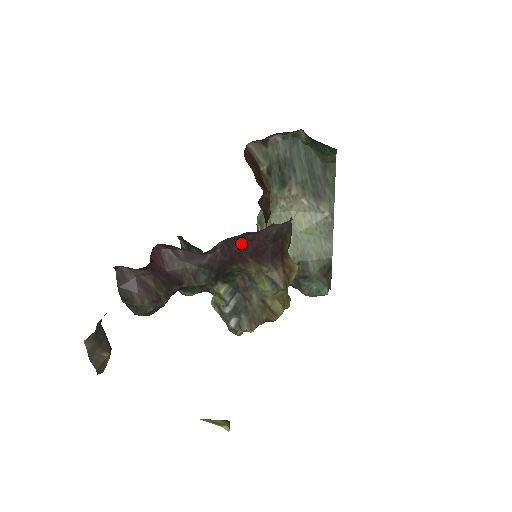
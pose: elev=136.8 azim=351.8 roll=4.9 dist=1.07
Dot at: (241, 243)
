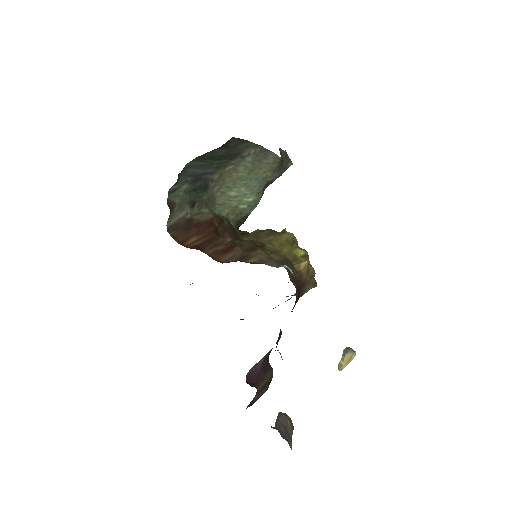
Dot at: occluded
